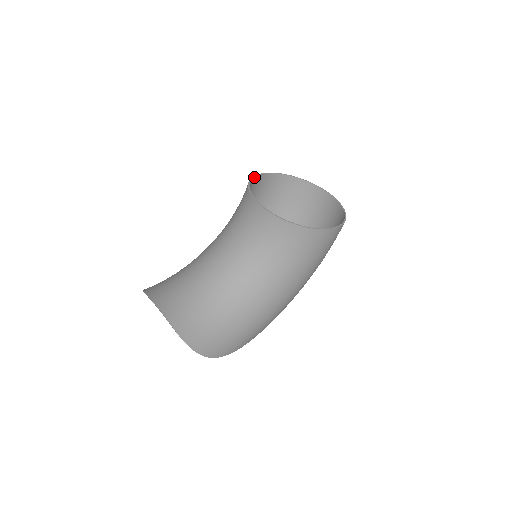
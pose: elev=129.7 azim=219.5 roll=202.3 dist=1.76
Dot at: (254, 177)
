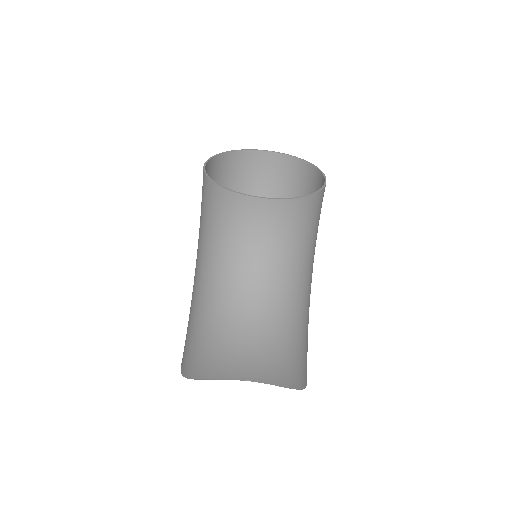
Dot at: (206, 174)
